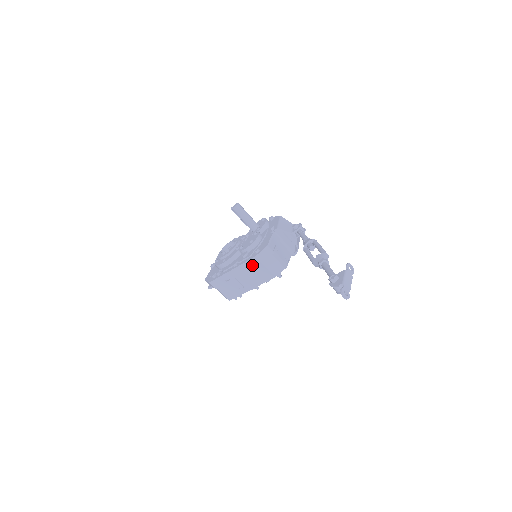
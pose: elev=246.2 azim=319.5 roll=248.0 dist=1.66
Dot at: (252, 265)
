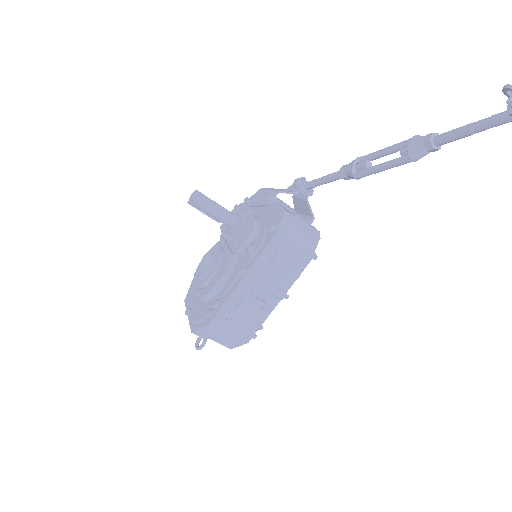
Dot at: (272, 254)
